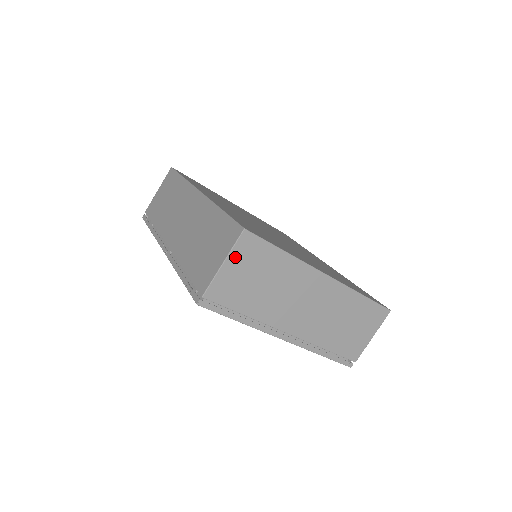
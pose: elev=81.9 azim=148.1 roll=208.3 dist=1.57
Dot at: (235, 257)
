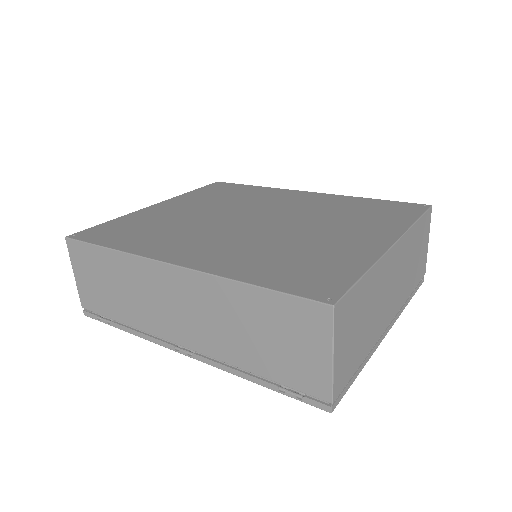
Dot at: (338, 338)
